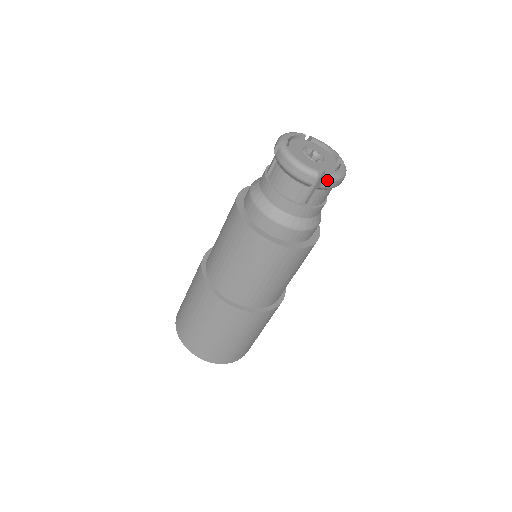
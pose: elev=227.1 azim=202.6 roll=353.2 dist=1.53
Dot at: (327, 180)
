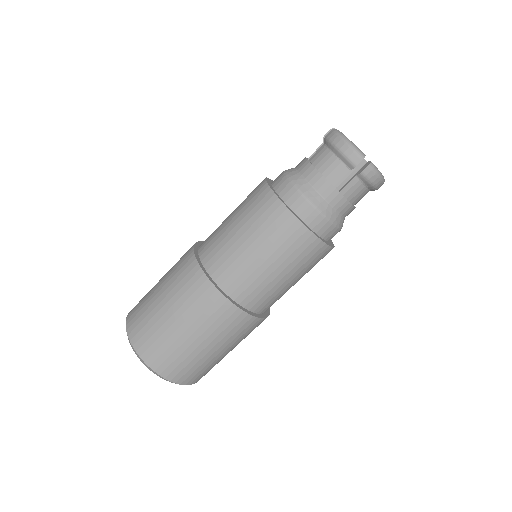
Dot at: (371, 168)
